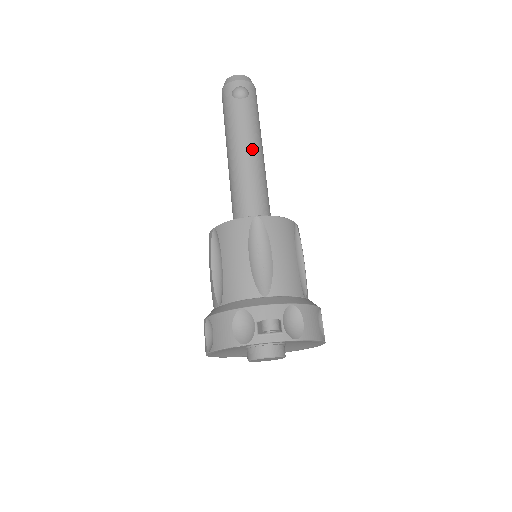
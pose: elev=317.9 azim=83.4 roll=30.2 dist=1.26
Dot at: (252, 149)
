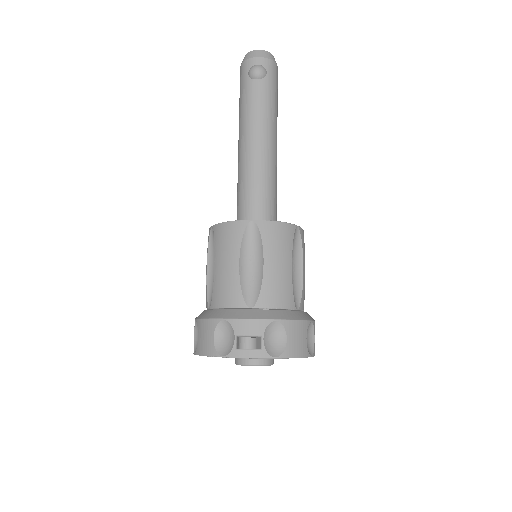
Dot at: (262, 139)
